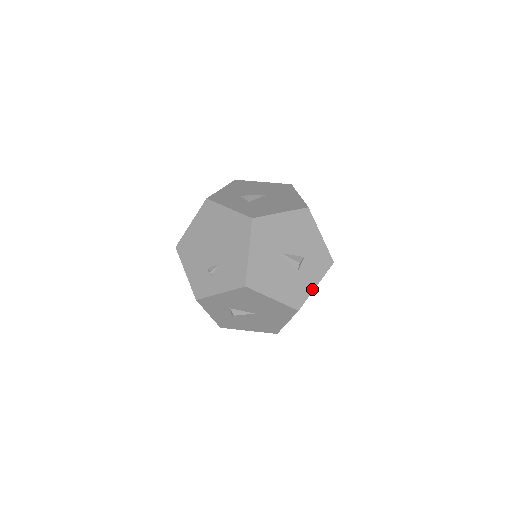
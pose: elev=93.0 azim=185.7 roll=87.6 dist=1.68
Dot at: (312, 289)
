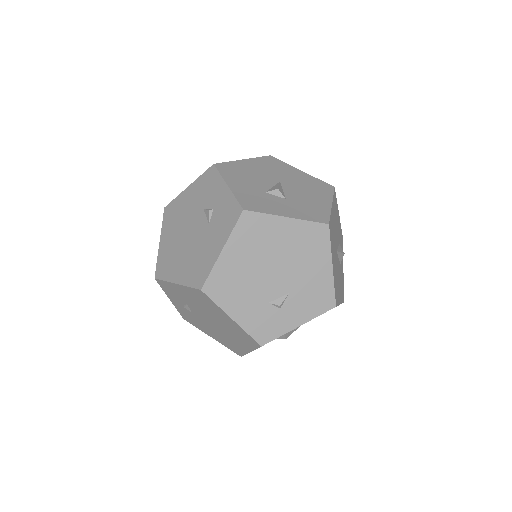
Dot at: (343, 274)
